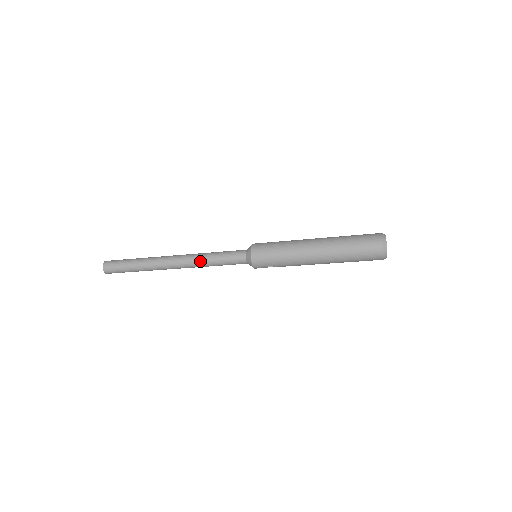
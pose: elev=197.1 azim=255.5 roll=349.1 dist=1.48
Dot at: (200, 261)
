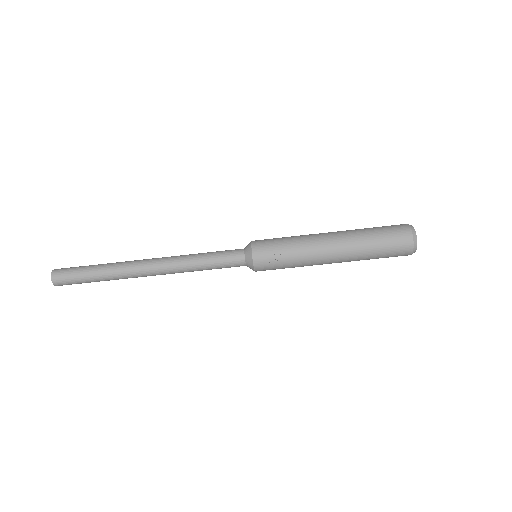
Dot at: (185, 256)
